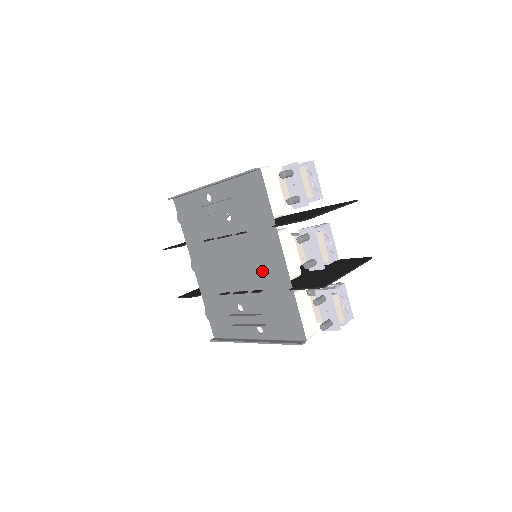
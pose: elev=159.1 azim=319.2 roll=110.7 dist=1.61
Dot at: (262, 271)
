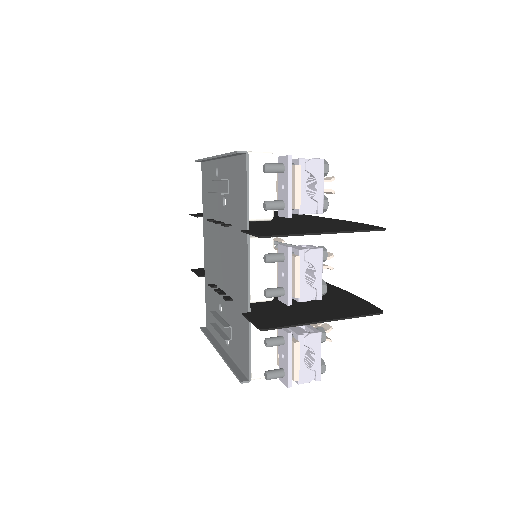
Dot at: (235, 278)
